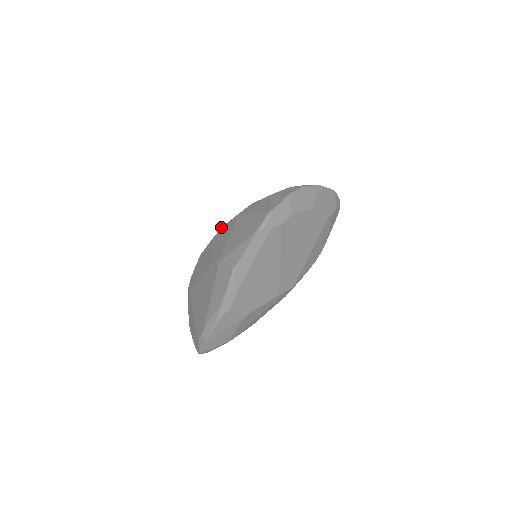
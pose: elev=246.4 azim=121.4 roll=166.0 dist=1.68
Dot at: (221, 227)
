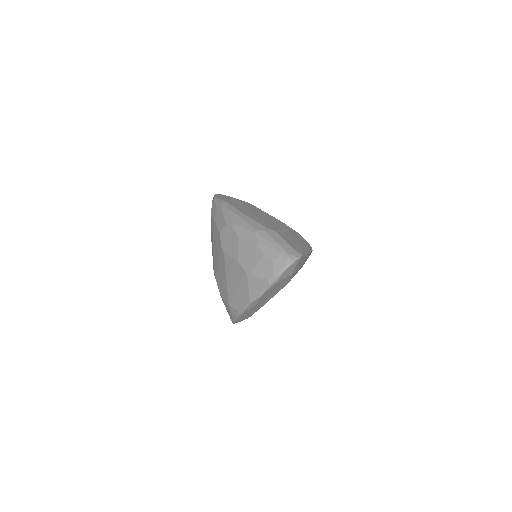
Dot at: (211, 241)
